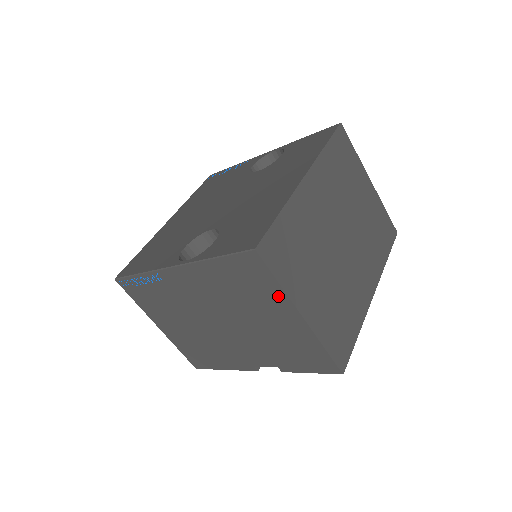
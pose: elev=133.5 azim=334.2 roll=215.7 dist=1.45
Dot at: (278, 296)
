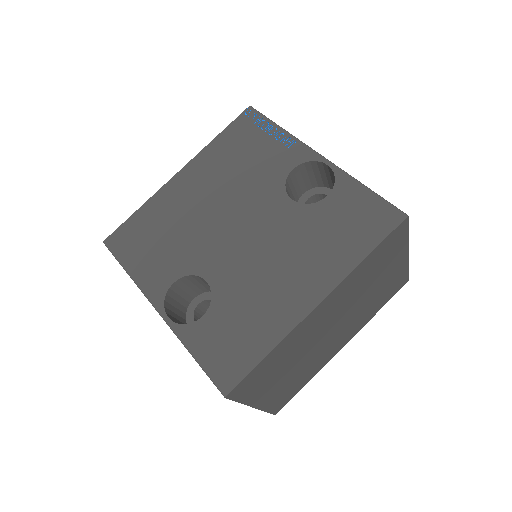
Dot at: occluded
